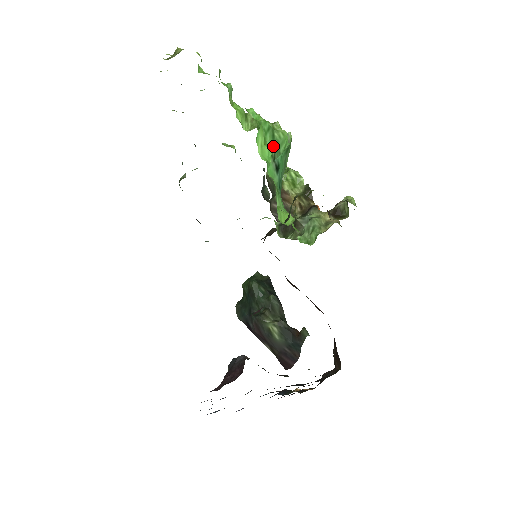
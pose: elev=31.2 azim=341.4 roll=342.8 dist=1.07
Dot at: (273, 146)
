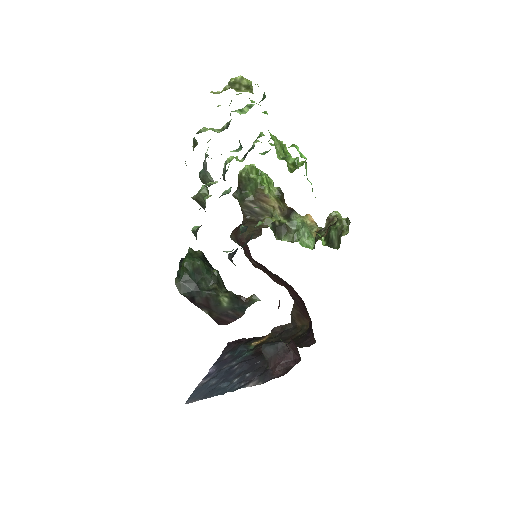
Dot at: (307, 179)
